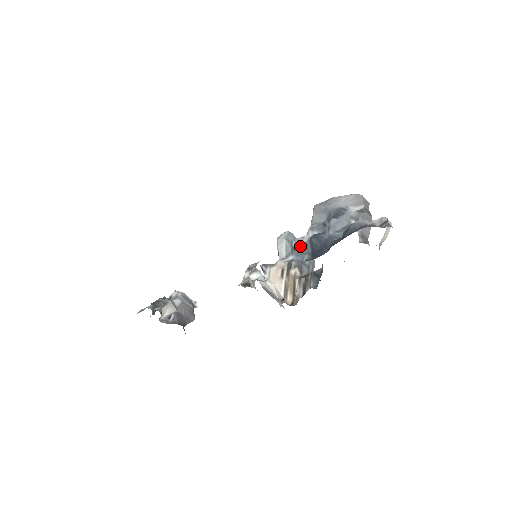
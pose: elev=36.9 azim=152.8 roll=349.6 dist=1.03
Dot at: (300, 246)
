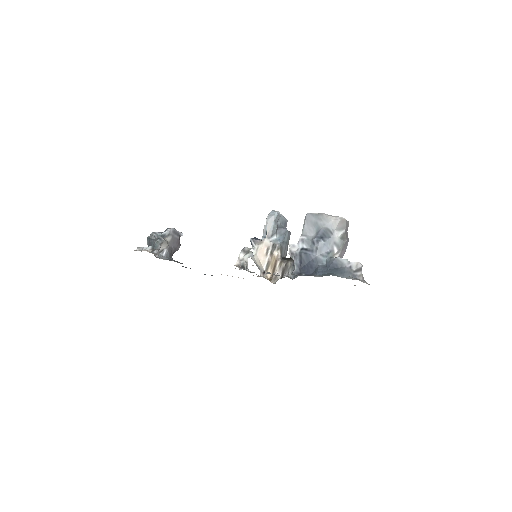
Dot at: (291, 253)
